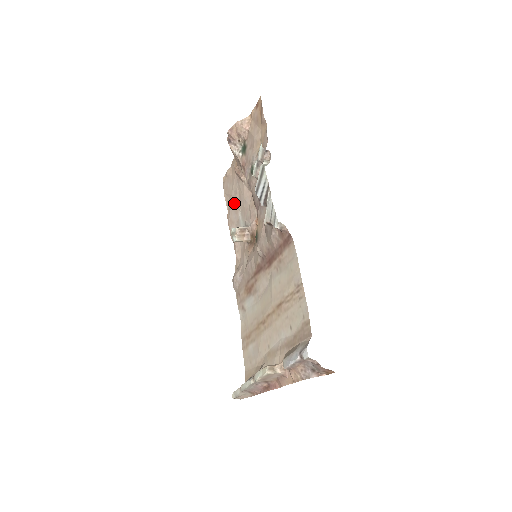
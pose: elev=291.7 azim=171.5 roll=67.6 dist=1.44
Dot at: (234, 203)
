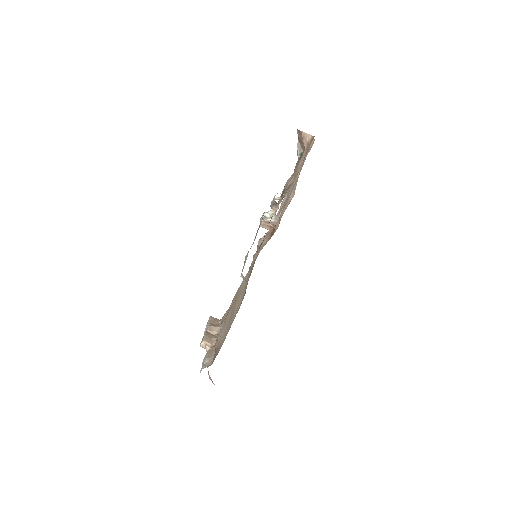
Dot at: occluded
